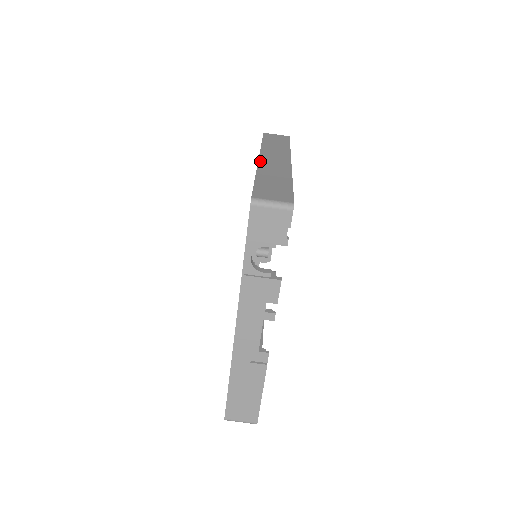
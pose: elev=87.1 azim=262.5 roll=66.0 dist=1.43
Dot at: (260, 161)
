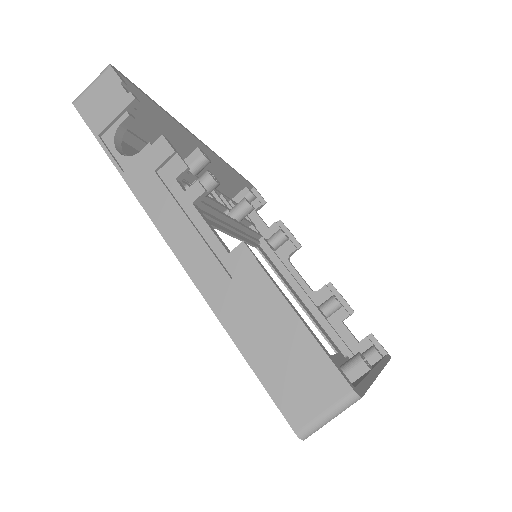
Dot at: occluded
